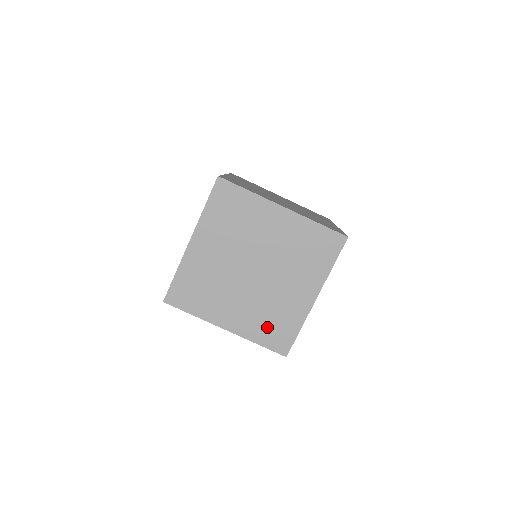
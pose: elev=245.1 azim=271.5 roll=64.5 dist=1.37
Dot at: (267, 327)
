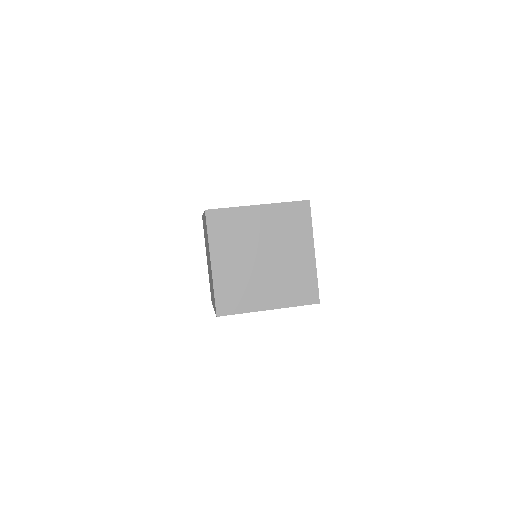
Dot at: occluded
